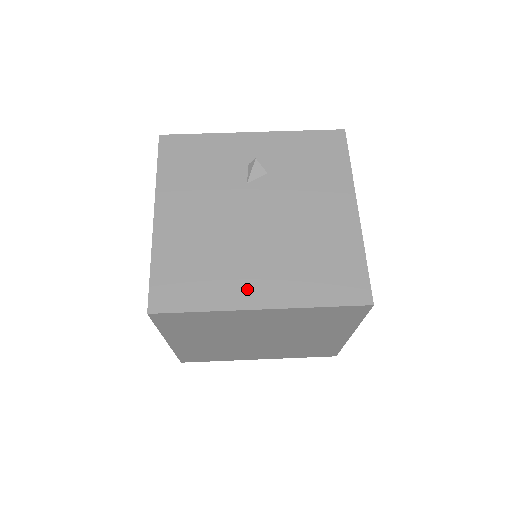
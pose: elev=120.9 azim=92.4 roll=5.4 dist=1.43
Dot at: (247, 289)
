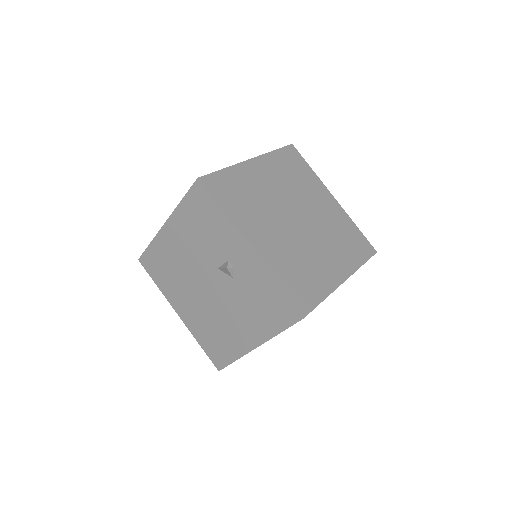
Dot at: (178, 303)
